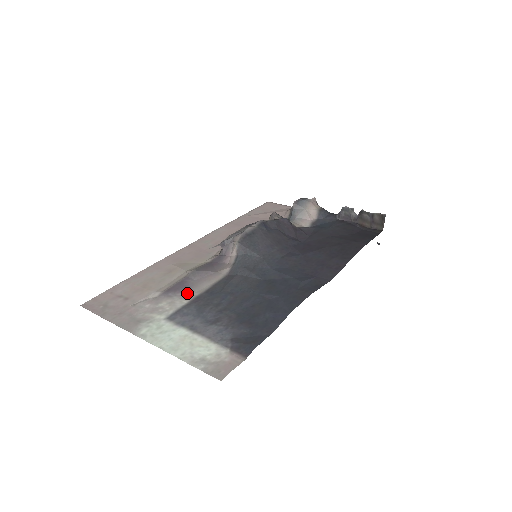
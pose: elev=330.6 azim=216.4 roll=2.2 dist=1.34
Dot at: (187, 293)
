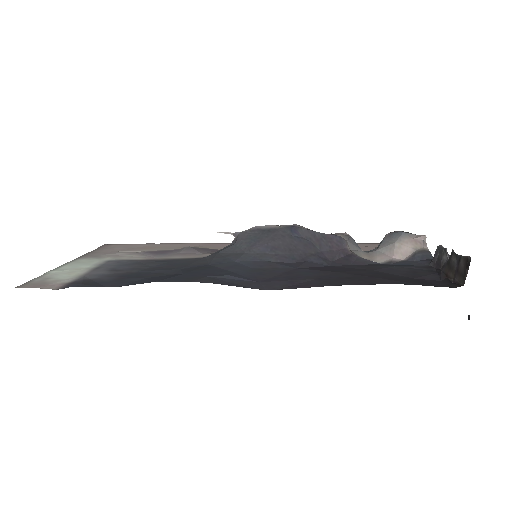
Dot at: (155, 257)
